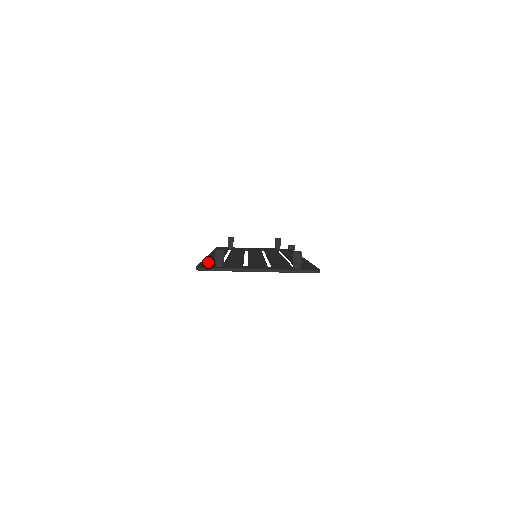
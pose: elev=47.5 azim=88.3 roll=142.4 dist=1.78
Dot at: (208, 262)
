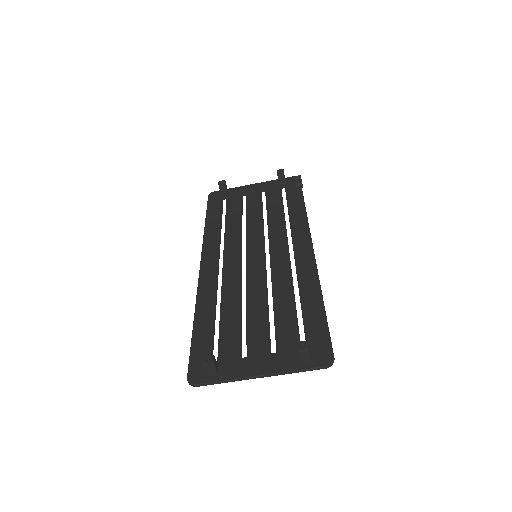
Dot at: (200, 337)
